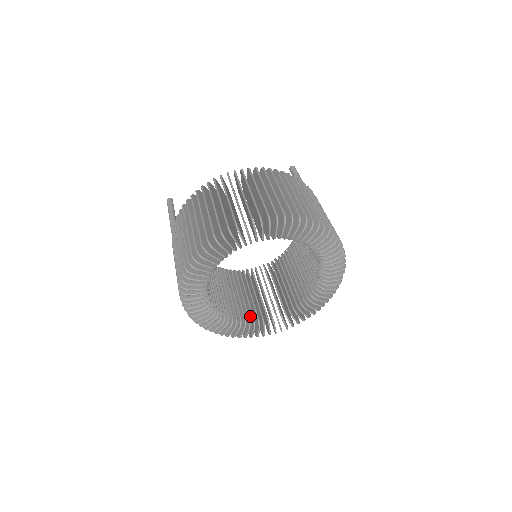
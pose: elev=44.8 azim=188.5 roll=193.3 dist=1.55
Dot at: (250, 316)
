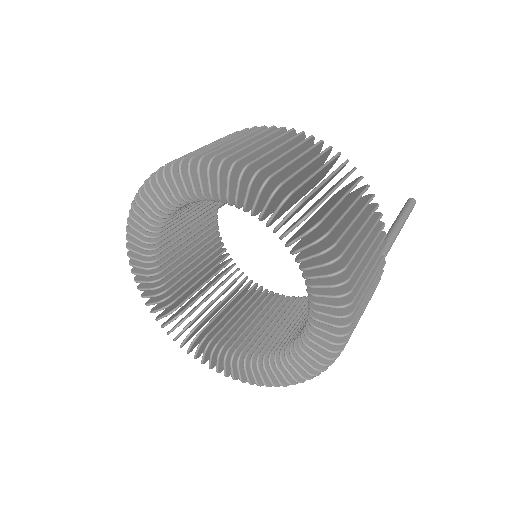
Dot at: occluded
